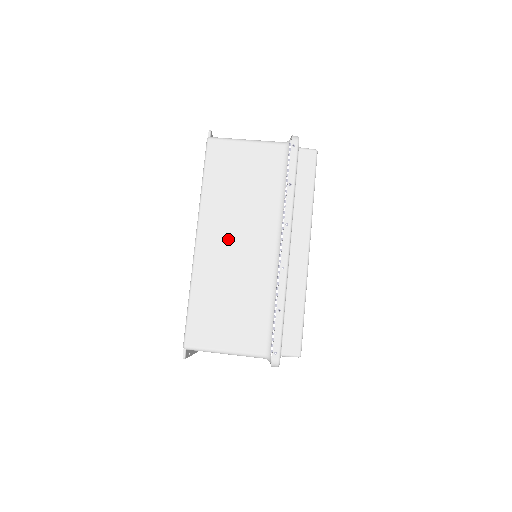
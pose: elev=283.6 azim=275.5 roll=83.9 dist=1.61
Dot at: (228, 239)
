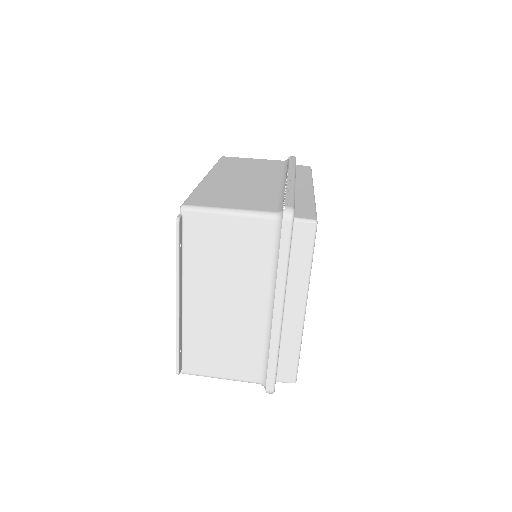
Dot at: (236, 177)
